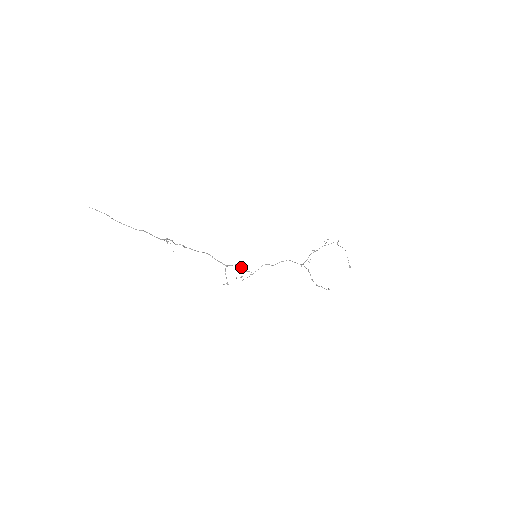
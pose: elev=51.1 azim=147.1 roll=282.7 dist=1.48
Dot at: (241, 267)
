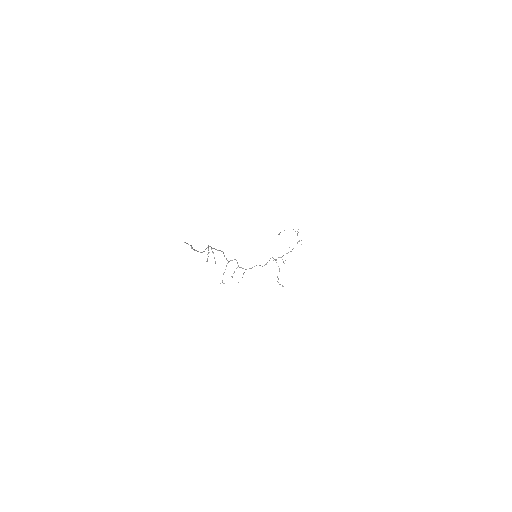
Dot at: occluded
